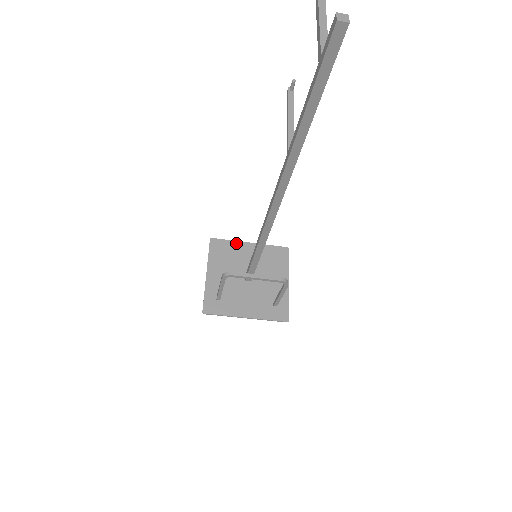
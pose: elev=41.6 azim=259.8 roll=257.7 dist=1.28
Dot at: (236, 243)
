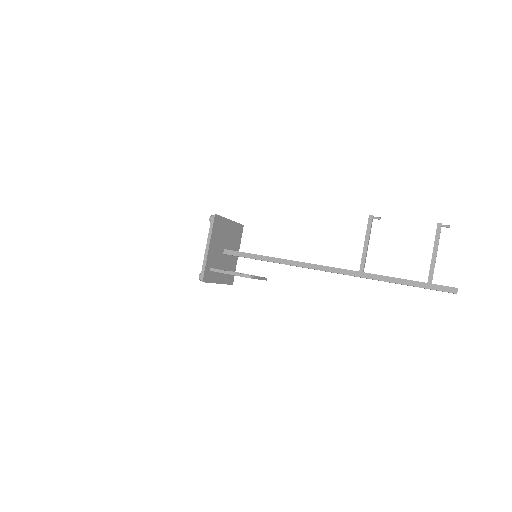
Dot at: (225, 220)
